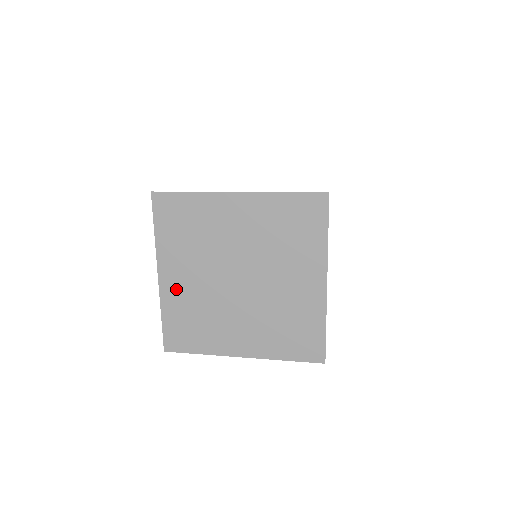
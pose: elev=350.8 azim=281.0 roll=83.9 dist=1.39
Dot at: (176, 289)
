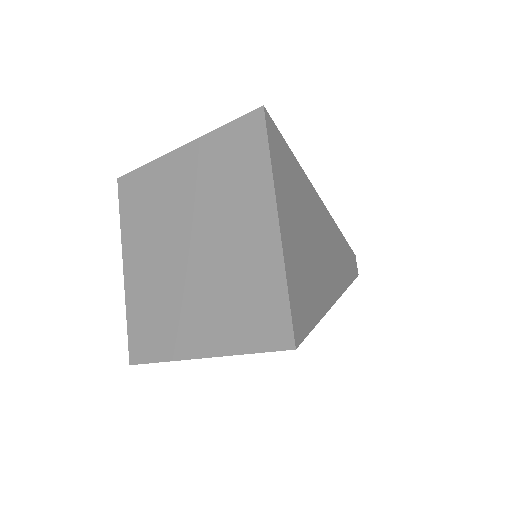
Dot at: (137, 280)
